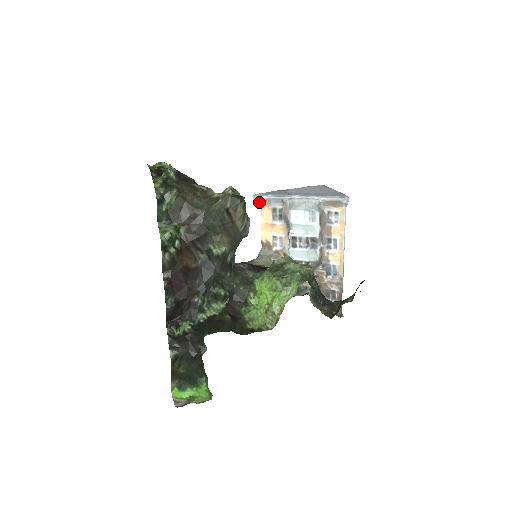
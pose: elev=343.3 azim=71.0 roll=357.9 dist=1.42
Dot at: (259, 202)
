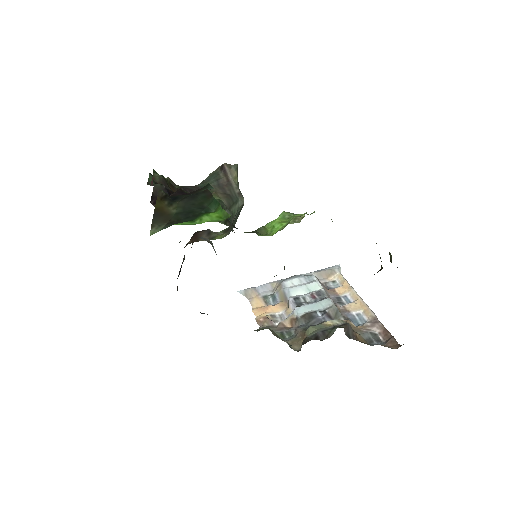
Dot at: (246, 296)
